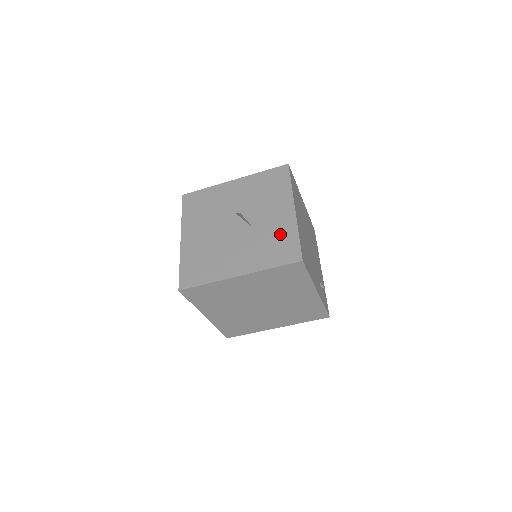
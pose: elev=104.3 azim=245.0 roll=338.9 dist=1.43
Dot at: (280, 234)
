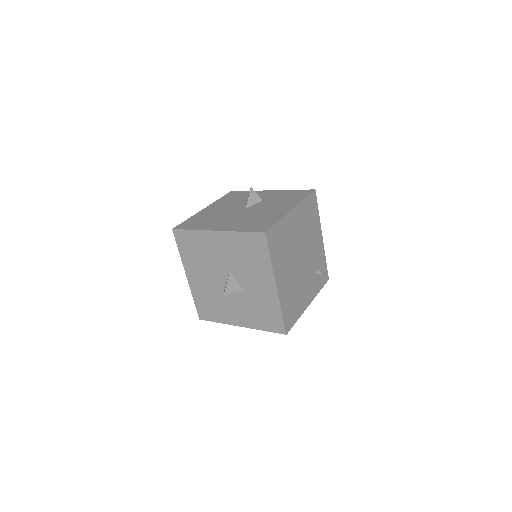
Dot at: (266, 306)
